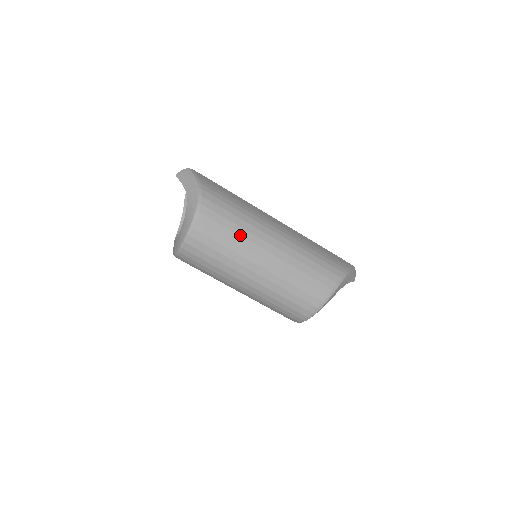
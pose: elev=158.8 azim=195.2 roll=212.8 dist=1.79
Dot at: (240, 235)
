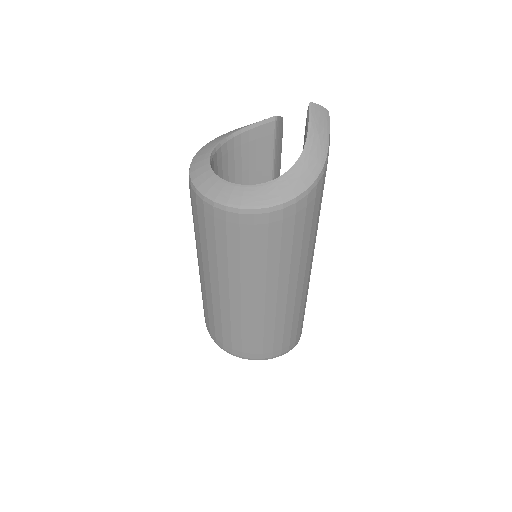
Dot at: (292, 258)
